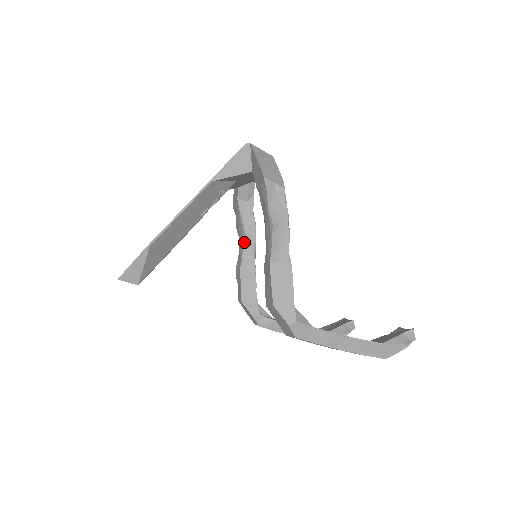
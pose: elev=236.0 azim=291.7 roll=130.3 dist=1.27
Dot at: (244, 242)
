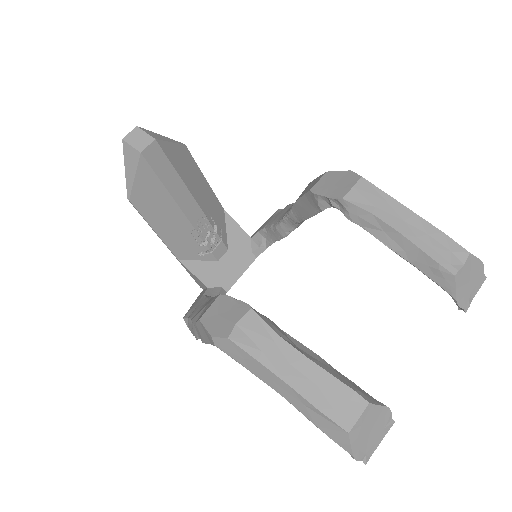
Dot at: occluded
